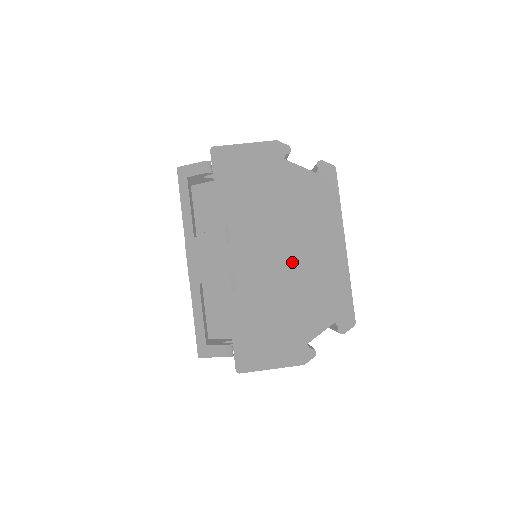
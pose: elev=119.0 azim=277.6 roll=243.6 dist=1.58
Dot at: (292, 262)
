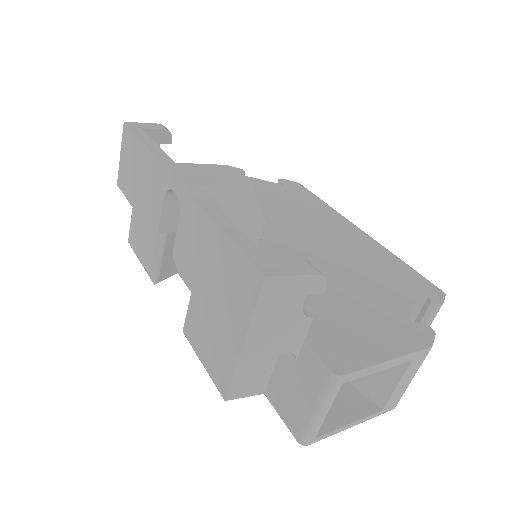
Dot at: (313, 241)
